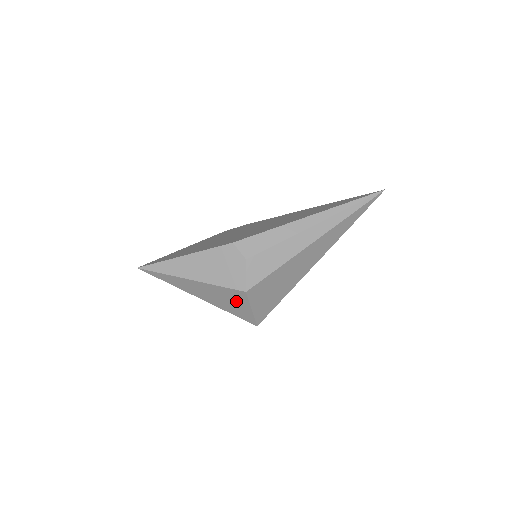
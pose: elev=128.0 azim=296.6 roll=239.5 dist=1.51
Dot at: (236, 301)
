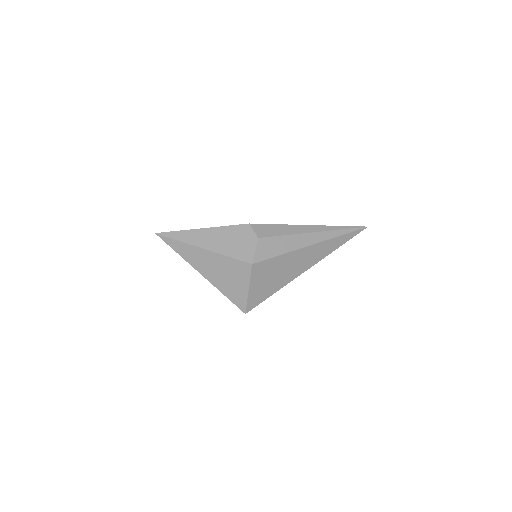
Dot at: (237, 277)
